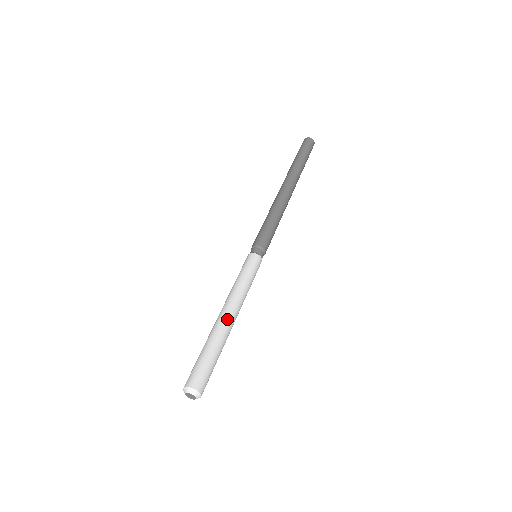
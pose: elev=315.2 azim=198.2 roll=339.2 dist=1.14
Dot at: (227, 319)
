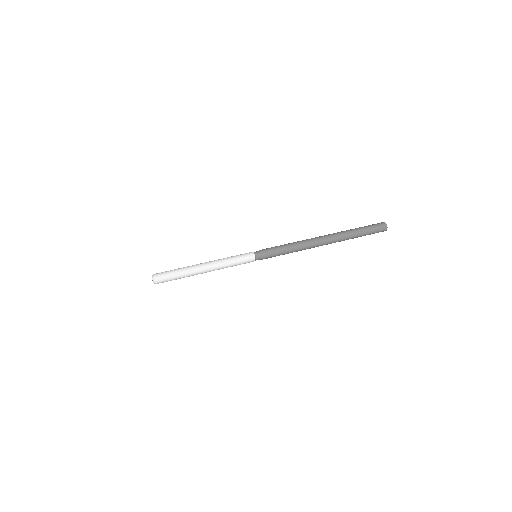
Dot at: (201, 266)
